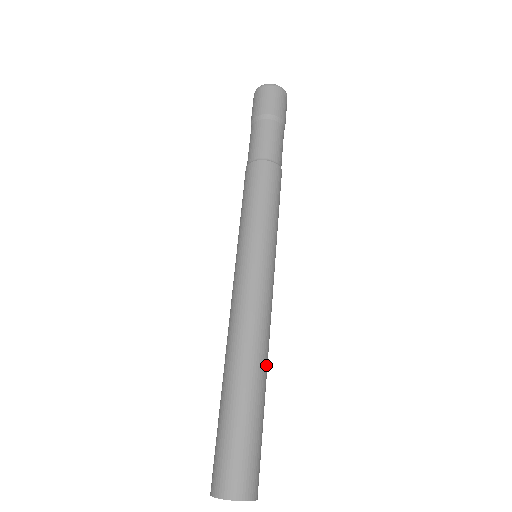
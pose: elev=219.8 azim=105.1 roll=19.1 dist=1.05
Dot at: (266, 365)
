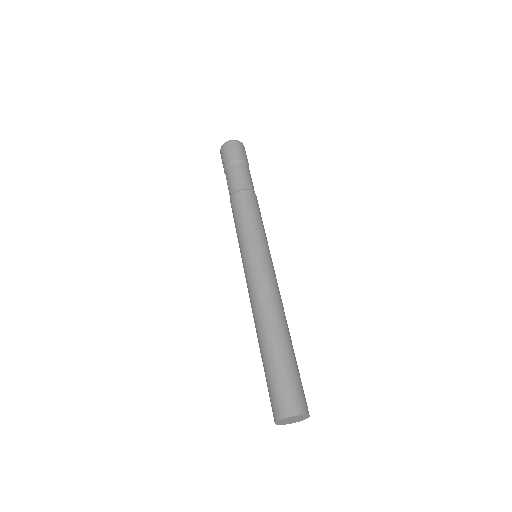
Dot at: (287, 325)
